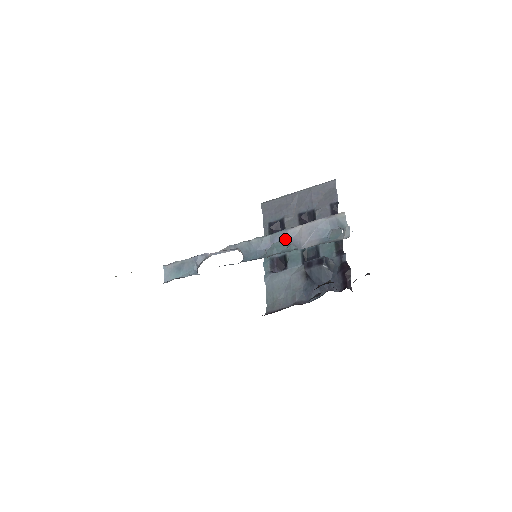
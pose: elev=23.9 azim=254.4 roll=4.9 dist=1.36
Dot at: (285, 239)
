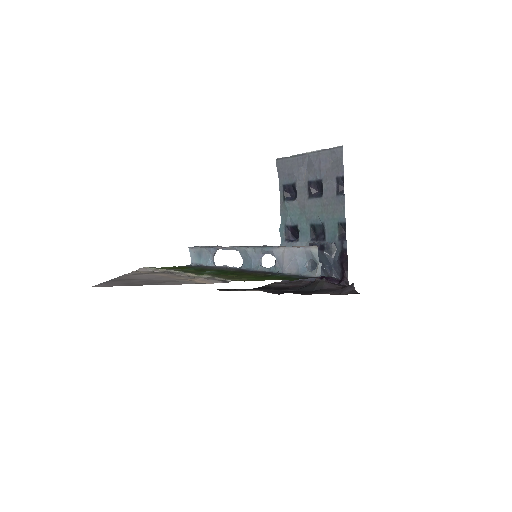
Dot at: (273, 255)
